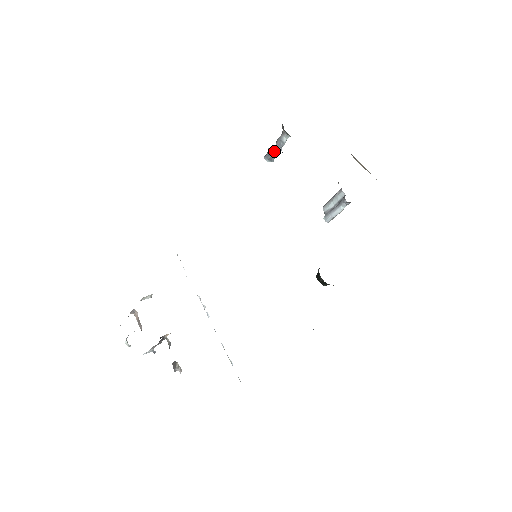
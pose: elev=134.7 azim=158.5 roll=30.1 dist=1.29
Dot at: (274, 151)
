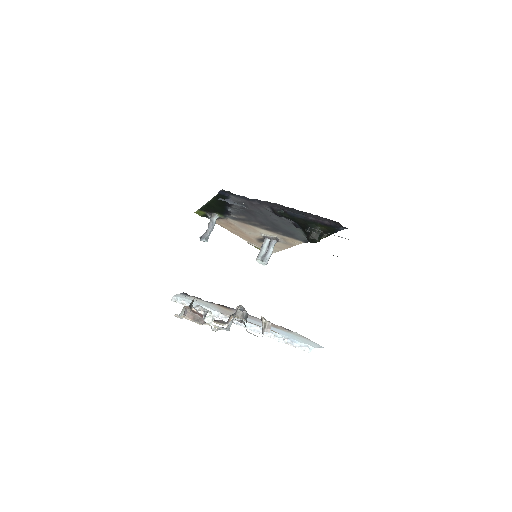
Dot at: (209, 231)
